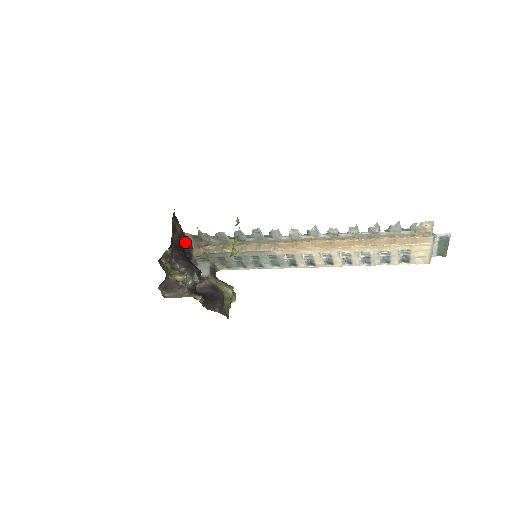
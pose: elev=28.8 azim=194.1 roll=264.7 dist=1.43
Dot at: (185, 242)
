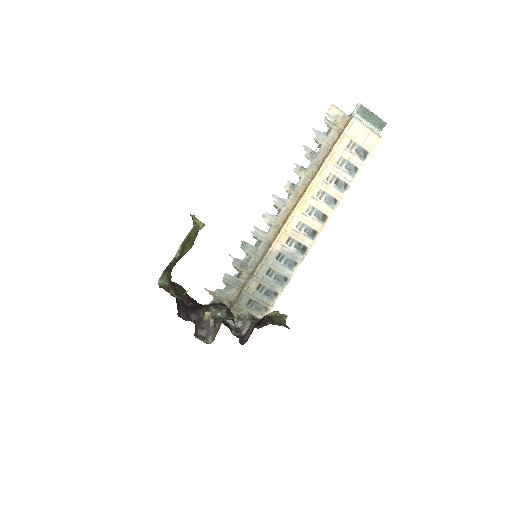
Dot at: occluded
